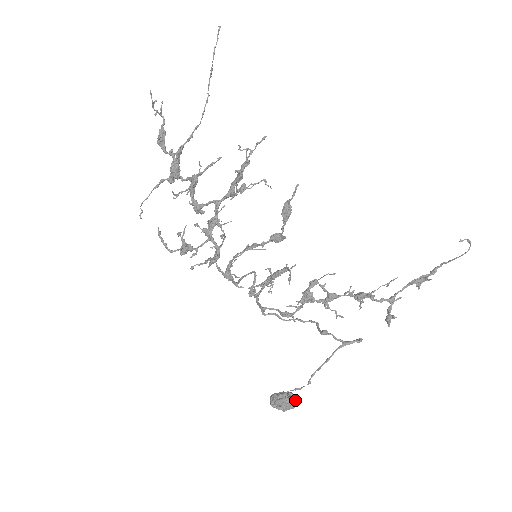
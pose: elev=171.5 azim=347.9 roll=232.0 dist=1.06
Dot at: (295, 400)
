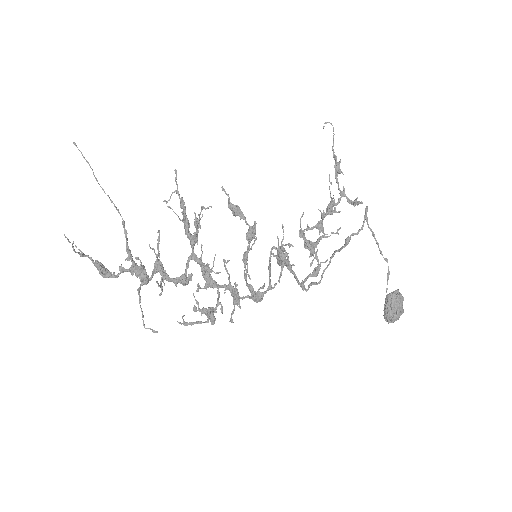
Dot at: (397, 291)
